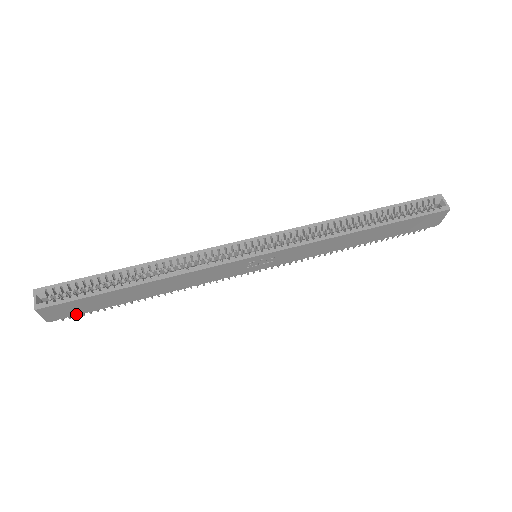
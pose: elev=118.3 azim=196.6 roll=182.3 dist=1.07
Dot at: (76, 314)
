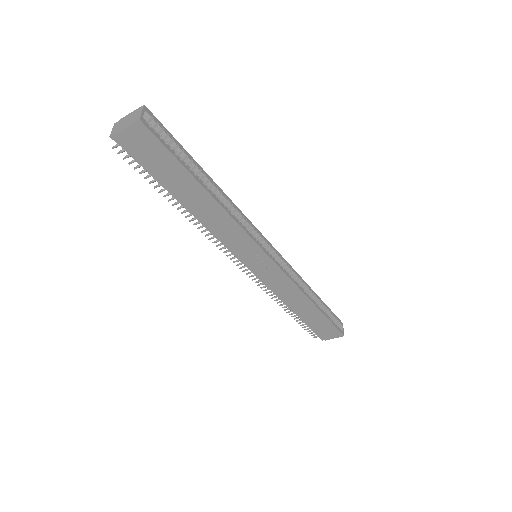
Dot at: (134, 156)
